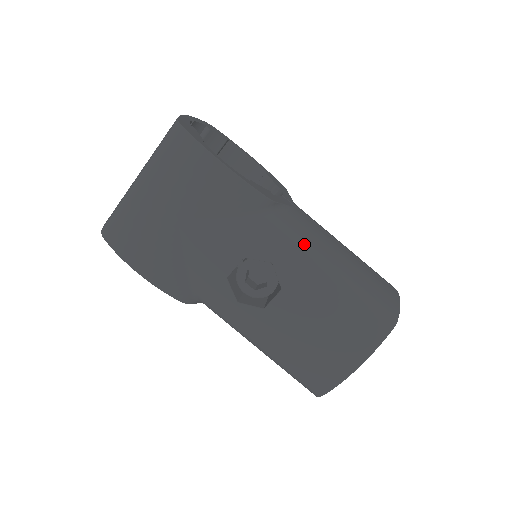
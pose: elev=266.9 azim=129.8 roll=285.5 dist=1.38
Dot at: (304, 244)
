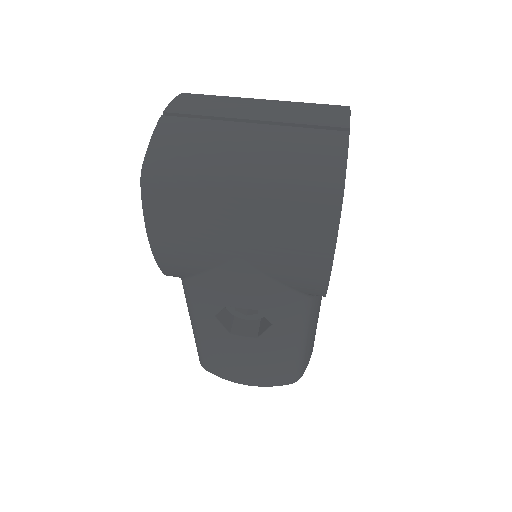
Dot at: (306, 325)
